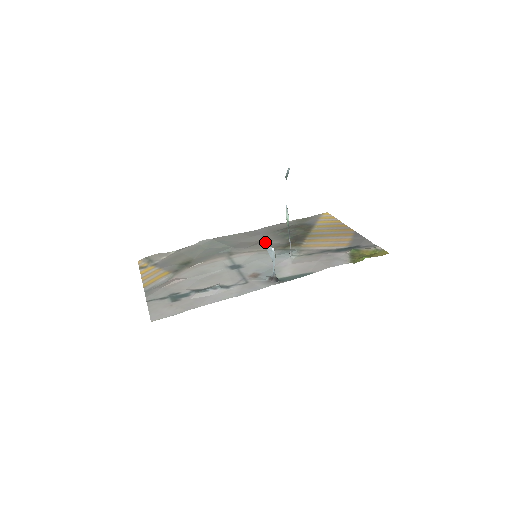
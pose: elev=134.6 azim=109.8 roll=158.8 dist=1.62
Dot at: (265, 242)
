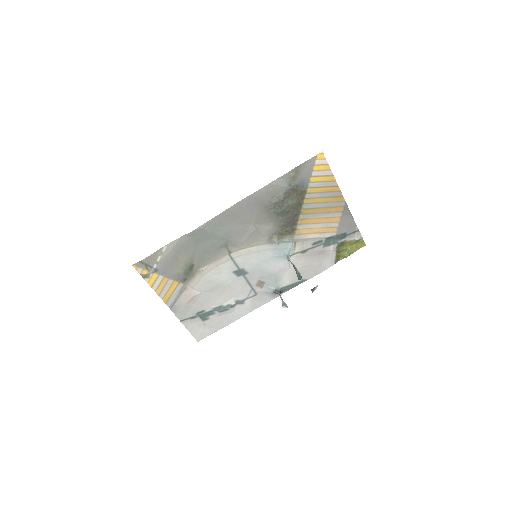
Dot at: (259, 226)
